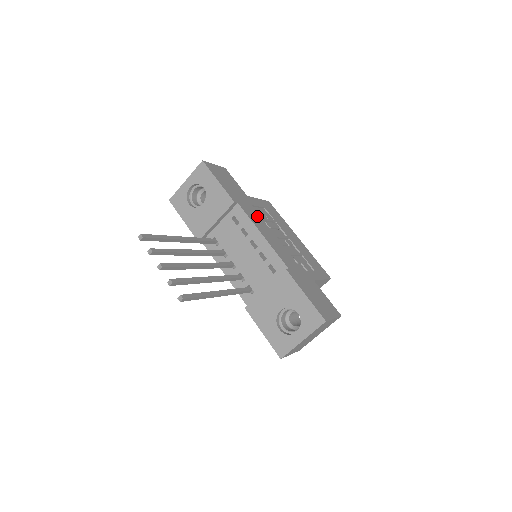
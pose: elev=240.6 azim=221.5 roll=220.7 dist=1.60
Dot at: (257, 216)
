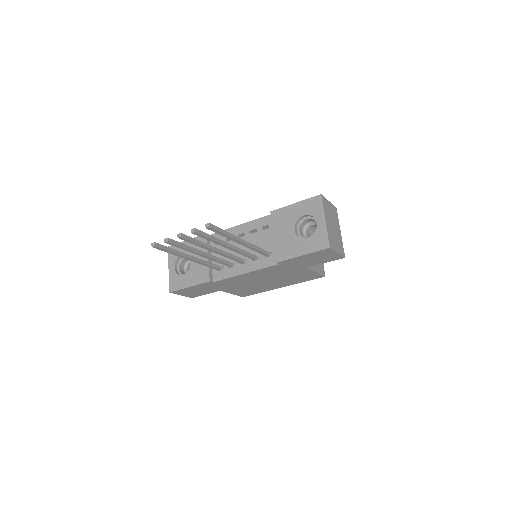
Dot at: occluded
